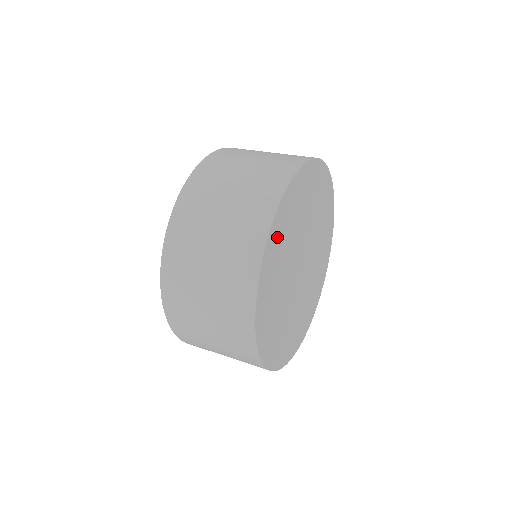
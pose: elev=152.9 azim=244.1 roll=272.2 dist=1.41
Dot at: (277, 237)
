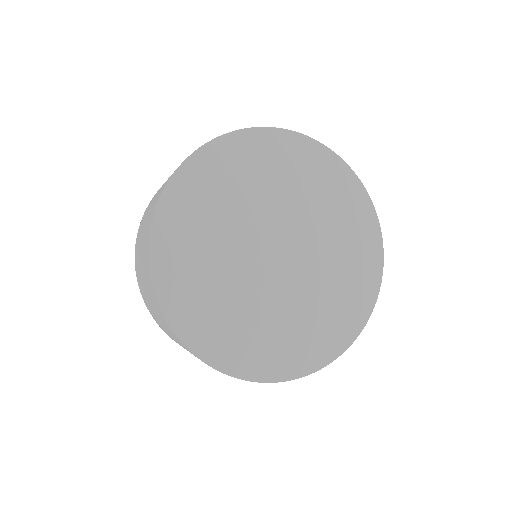
Dot at: (177, 225)
